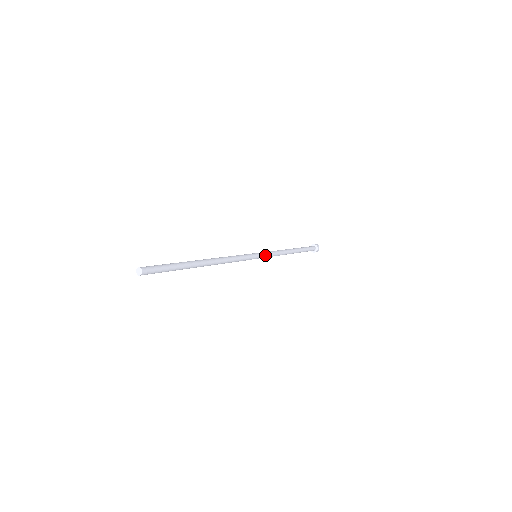
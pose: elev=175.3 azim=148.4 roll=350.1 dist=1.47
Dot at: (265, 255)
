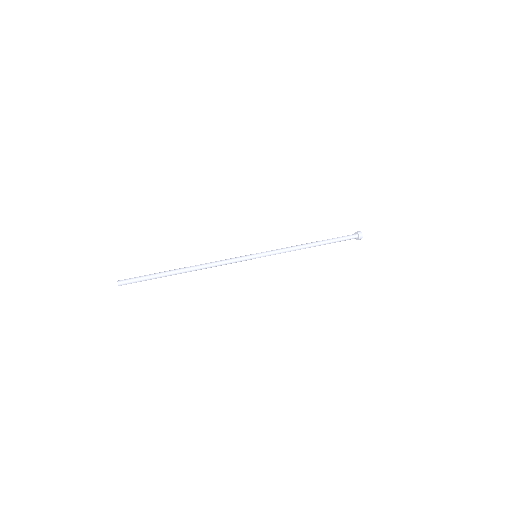
Dot at: (267, 255)
